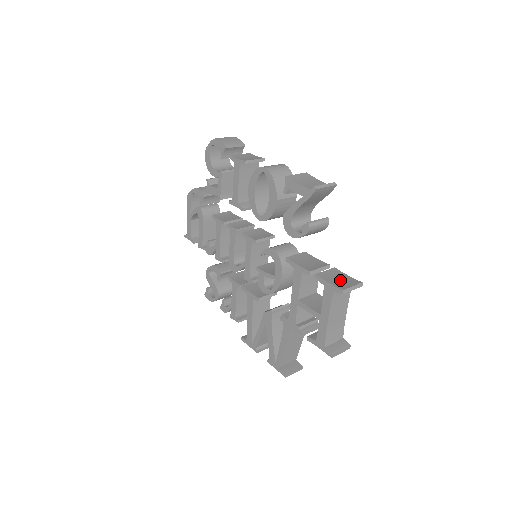
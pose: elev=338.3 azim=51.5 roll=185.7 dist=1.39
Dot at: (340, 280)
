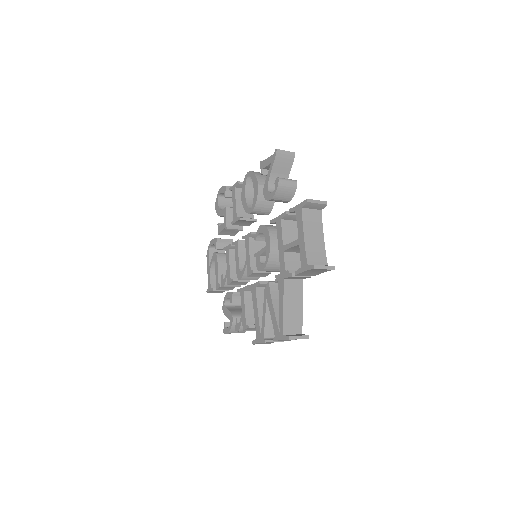
Dot at: occluded
